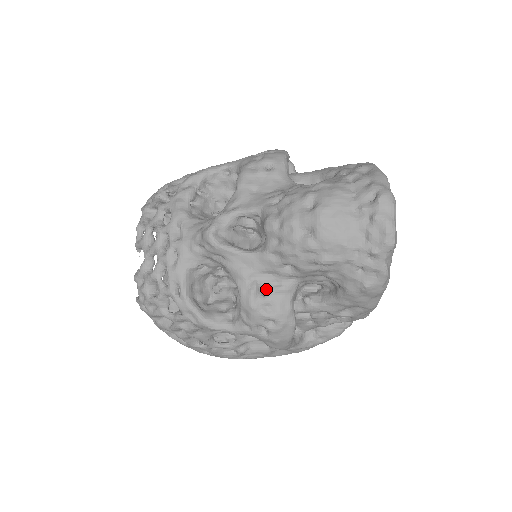
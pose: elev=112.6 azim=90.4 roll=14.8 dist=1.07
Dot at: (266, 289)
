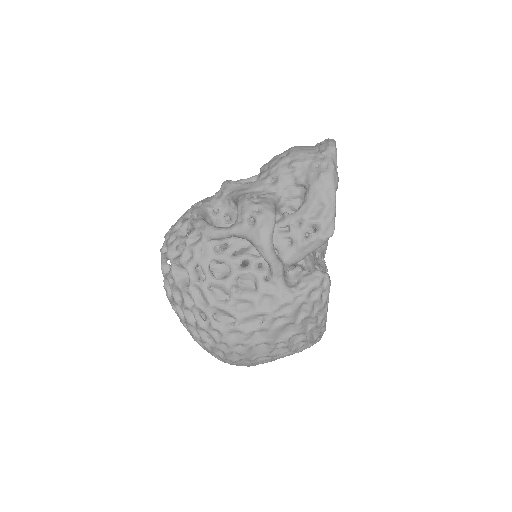
Dot at: (257, 197)
